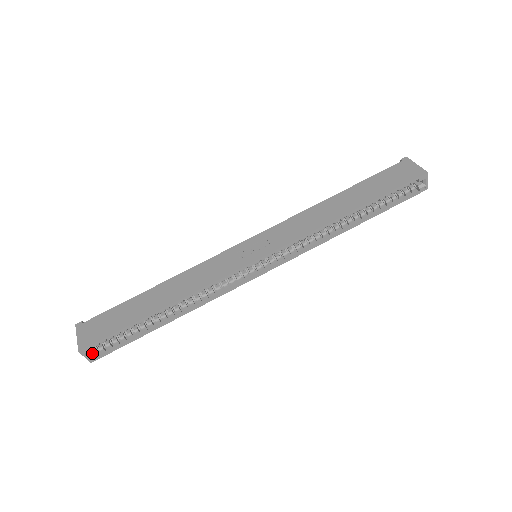
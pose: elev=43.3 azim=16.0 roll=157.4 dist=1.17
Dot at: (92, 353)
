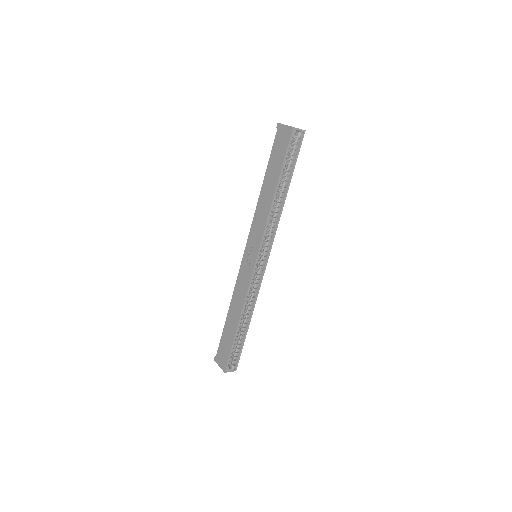
Dot at: (232, 367)
